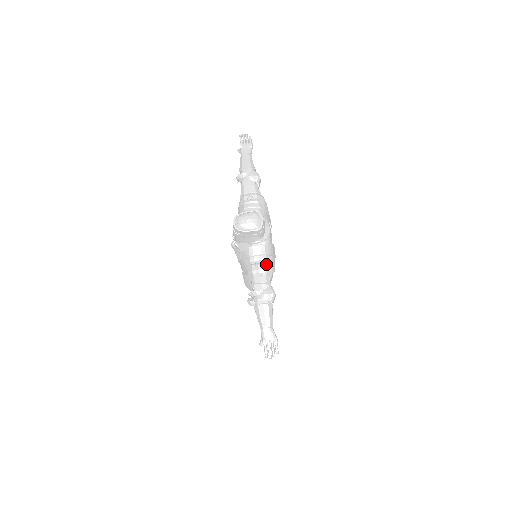
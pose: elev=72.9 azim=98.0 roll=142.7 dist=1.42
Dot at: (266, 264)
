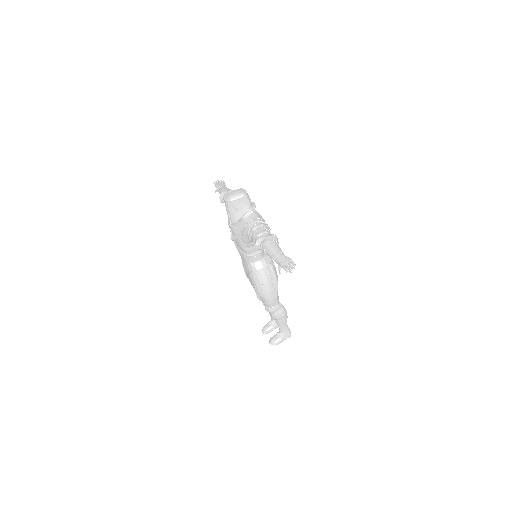
Dot at: (261, 223)
